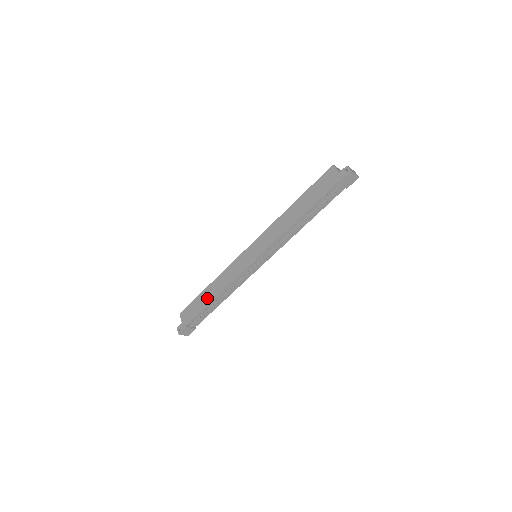
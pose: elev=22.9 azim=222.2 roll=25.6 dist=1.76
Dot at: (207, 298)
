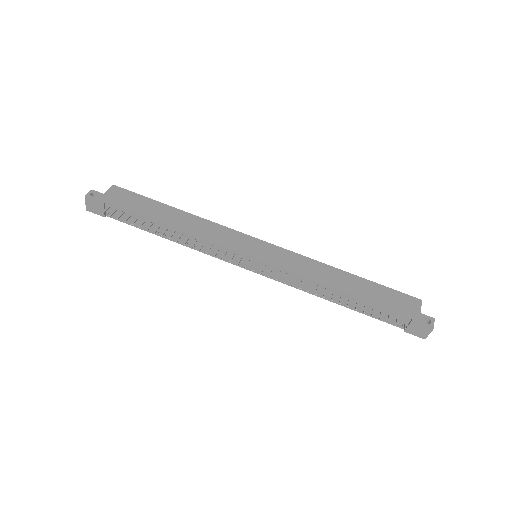
Dot at: (162, 215)
